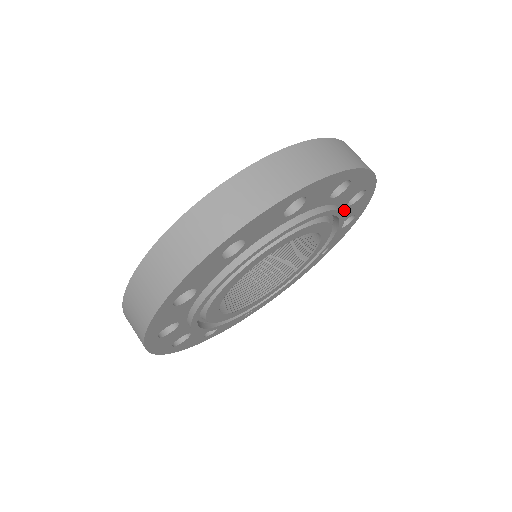
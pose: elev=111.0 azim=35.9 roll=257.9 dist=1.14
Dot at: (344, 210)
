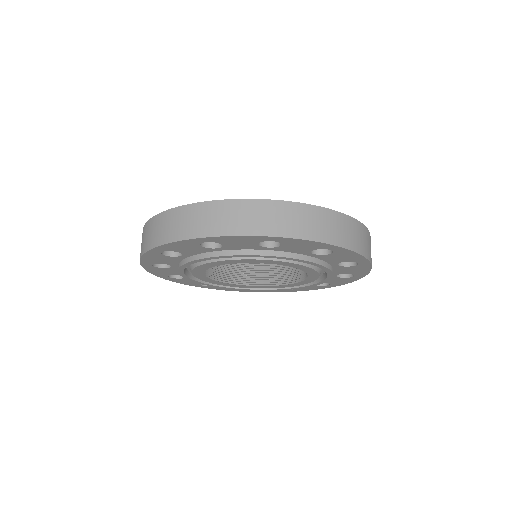
Dot at: (336, 266)
